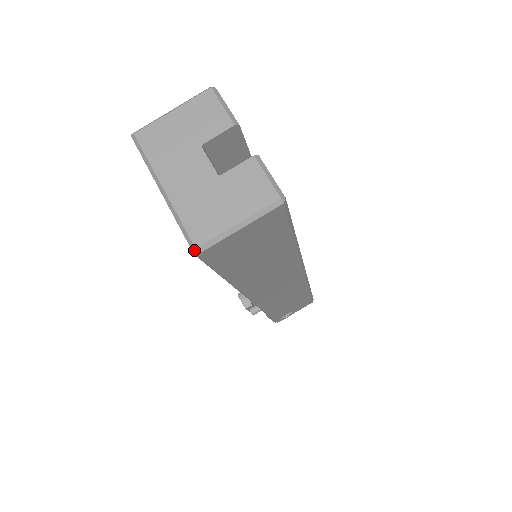
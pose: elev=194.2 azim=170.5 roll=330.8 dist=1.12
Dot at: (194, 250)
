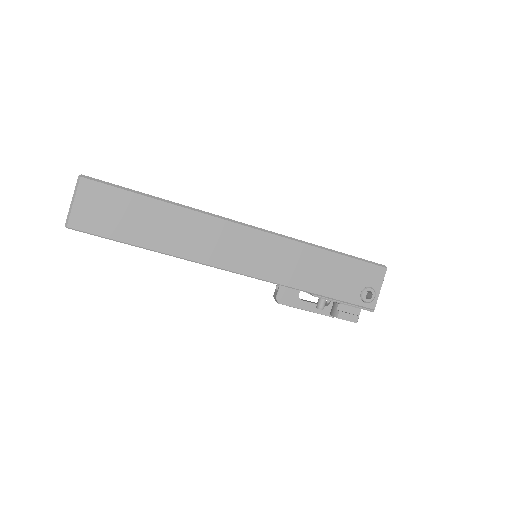
Dot at: (65, 226)
